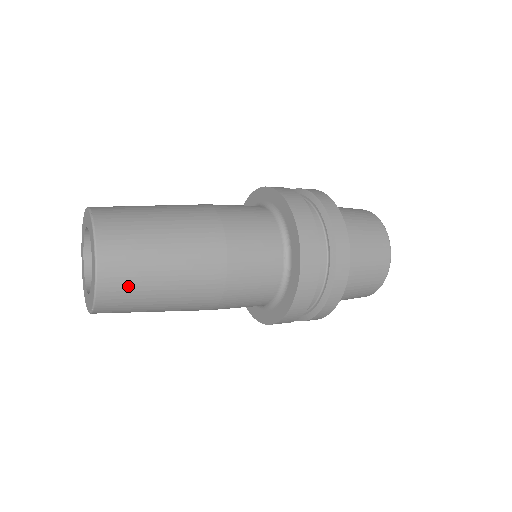
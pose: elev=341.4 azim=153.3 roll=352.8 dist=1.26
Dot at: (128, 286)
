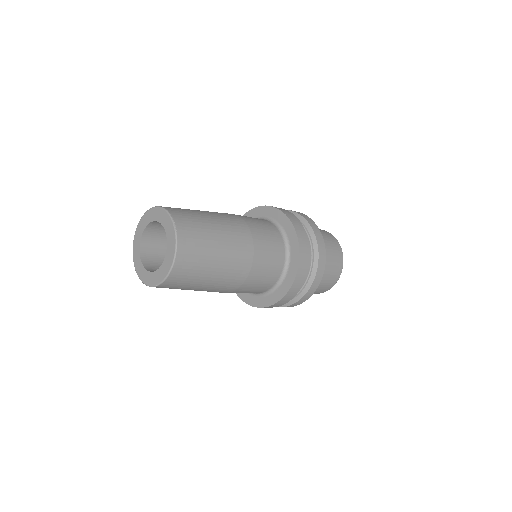
Dot at: (190, 272)
